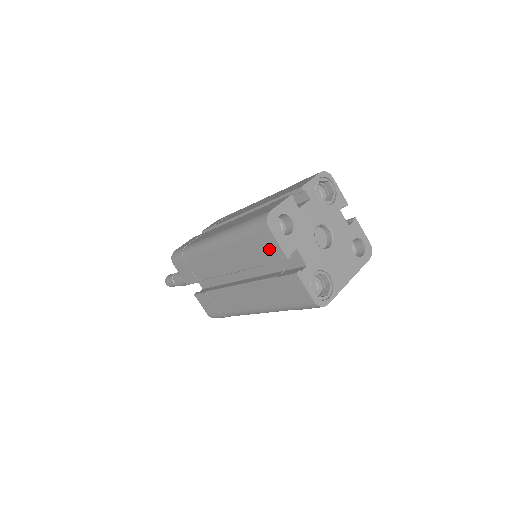
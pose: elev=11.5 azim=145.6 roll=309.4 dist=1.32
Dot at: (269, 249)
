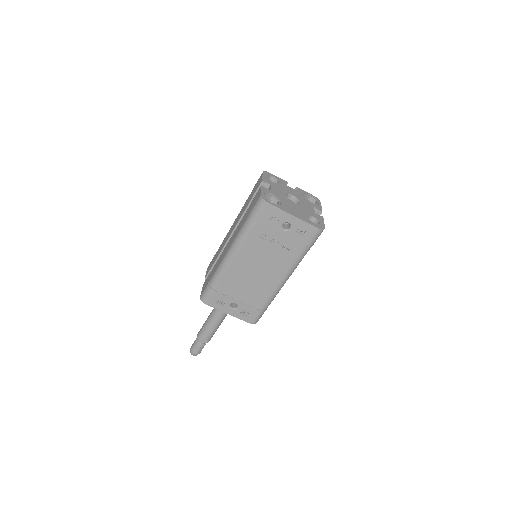
Dot at: (257, 185)
